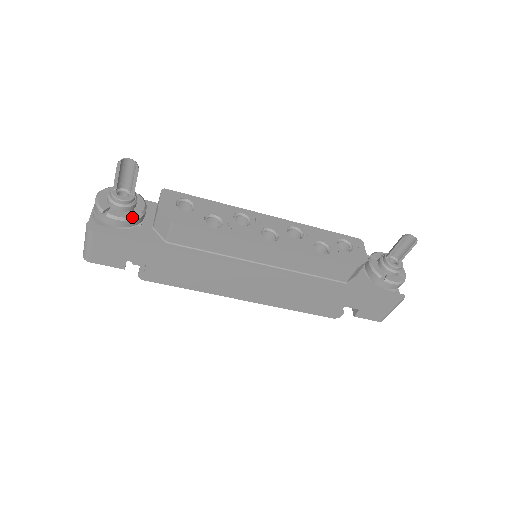
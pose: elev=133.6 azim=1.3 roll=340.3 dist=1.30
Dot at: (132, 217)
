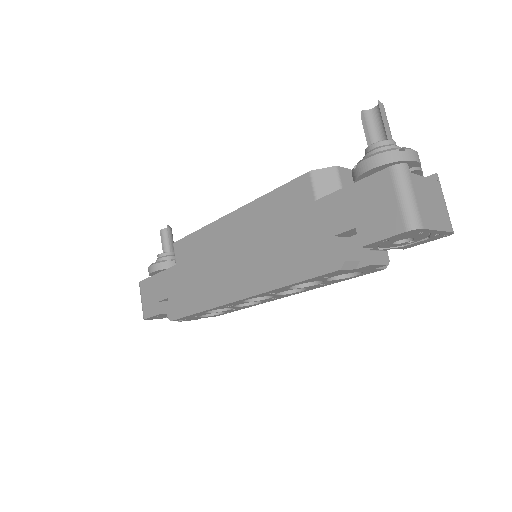
Dot at: (161, 261)
